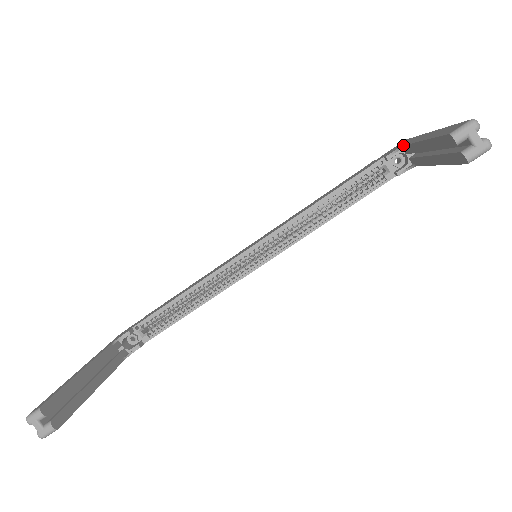
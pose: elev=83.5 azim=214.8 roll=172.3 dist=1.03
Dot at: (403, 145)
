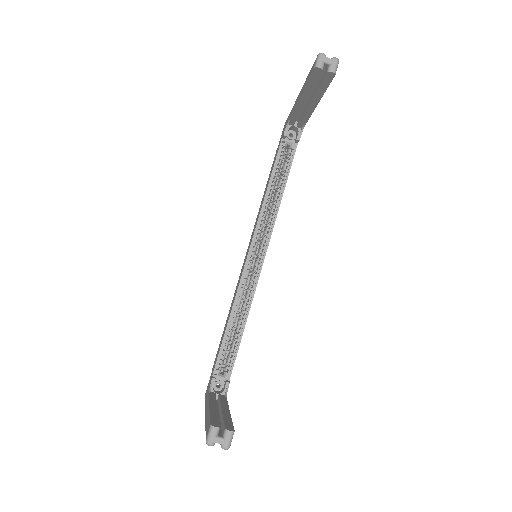
Dot at: (288, 120)
